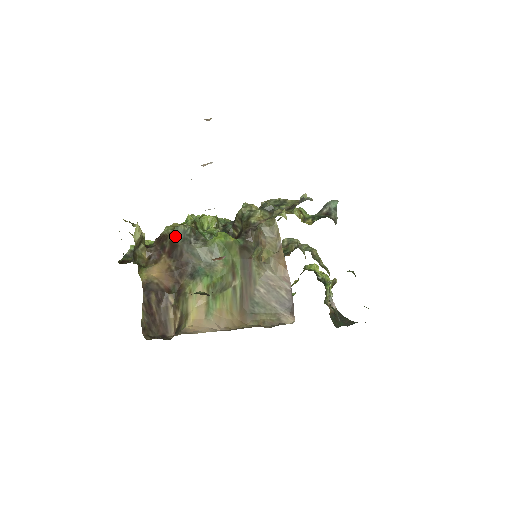
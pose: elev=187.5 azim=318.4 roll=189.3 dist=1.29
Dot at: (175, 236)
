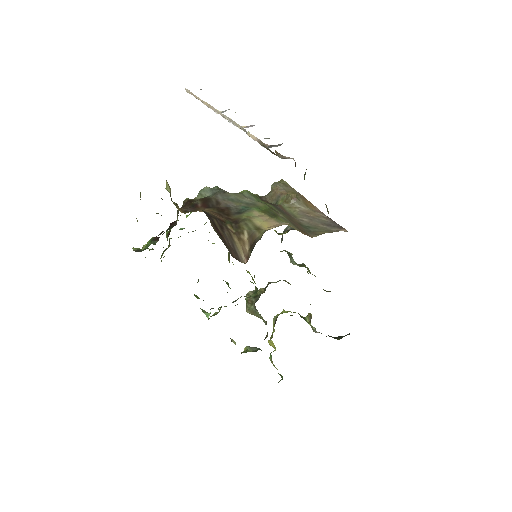
Dot at: (202, 196)
